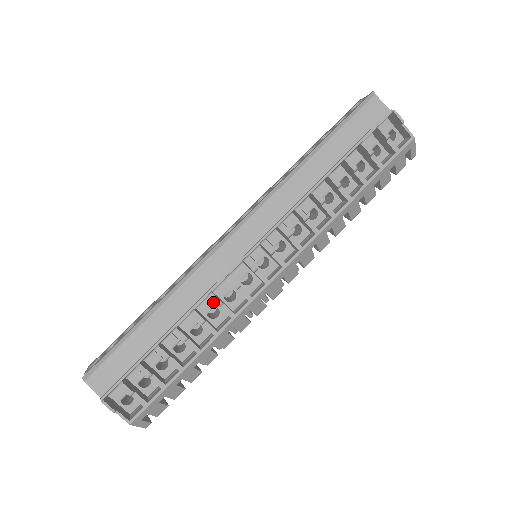
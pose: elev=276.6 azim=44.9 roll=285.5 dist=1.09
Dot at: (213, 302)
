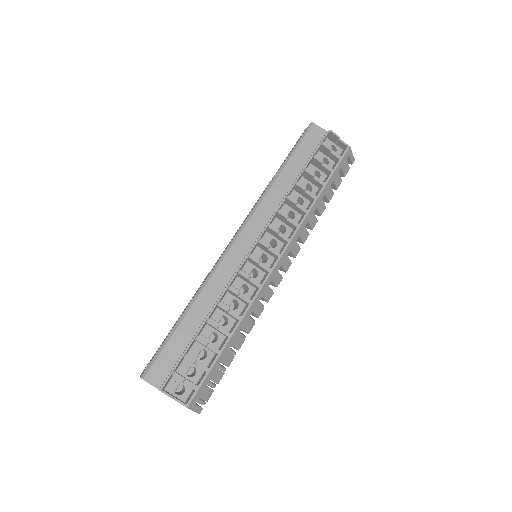
Dot at: (232, 296)
